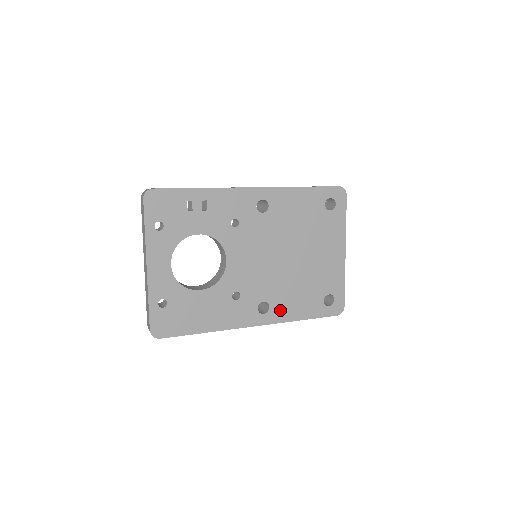
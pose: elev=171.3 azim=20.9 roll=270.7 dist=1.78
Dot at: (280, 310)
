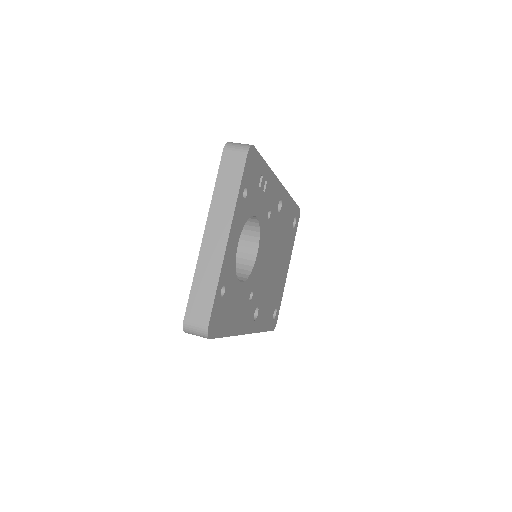
Dot at: (260, 318)
